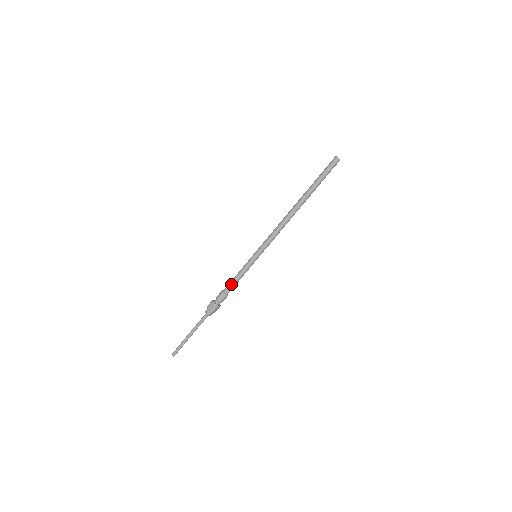
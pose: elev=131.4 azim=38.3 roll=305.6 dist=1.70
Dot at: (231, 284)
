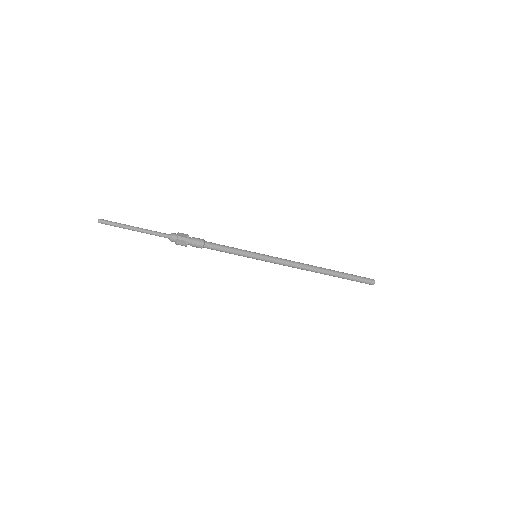
Dot at: (217, 245)
